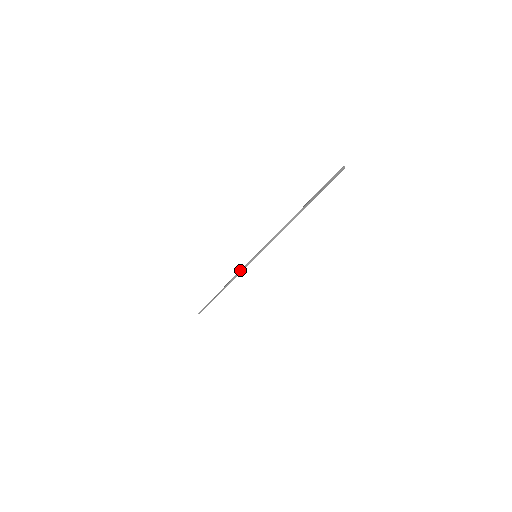
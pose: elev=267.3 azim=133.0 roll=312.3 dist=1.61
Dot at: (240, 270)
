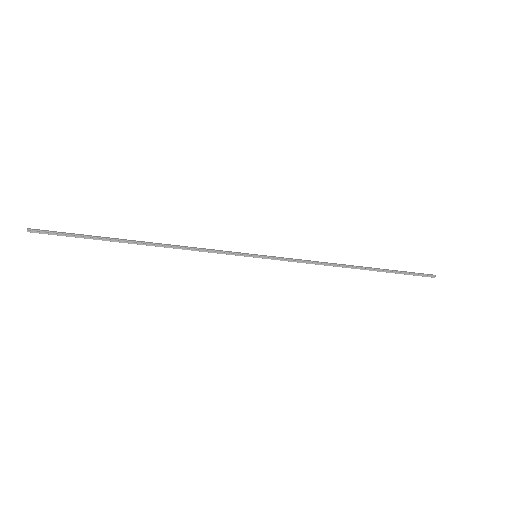
Dot at: (211, 249)
